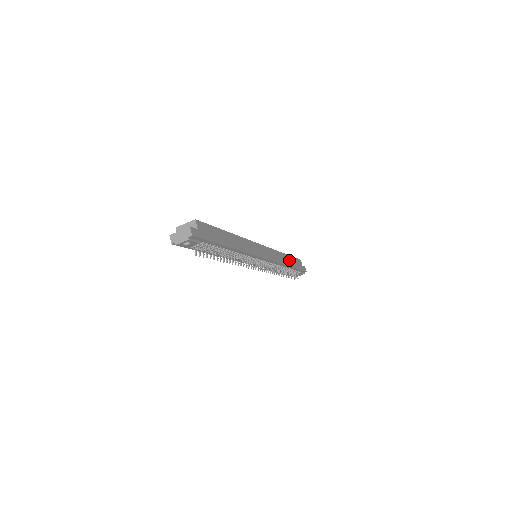
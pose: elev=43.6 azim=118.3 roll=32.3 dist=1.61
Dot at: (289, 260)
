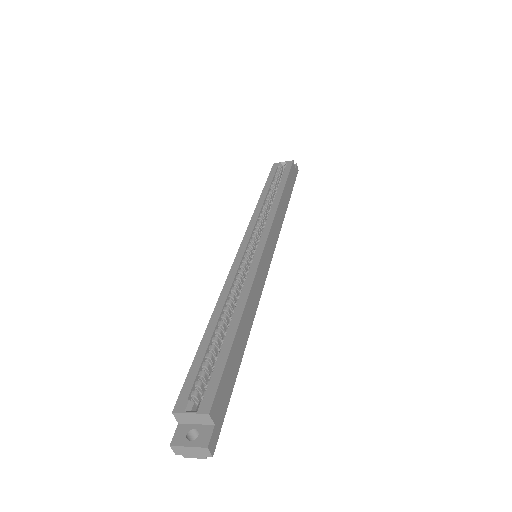
Dot at: (286, 194)
